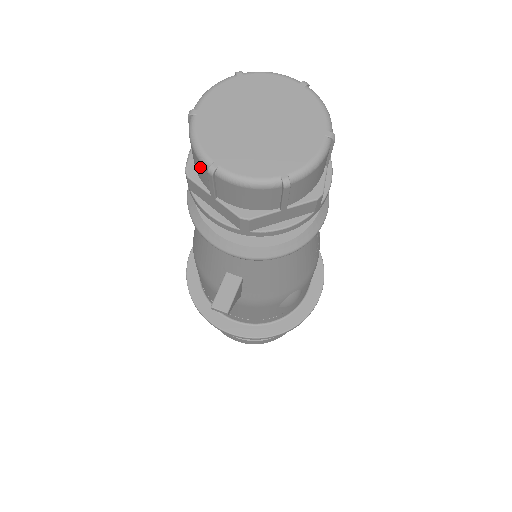
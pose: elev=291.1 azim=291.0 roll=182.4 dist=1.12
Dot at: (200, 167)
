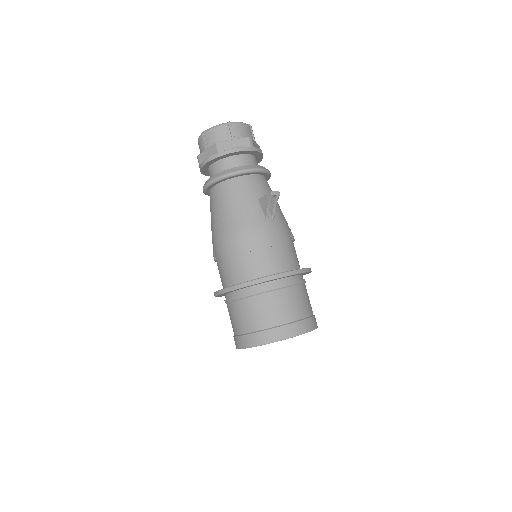
Dot at: (223, 130)
